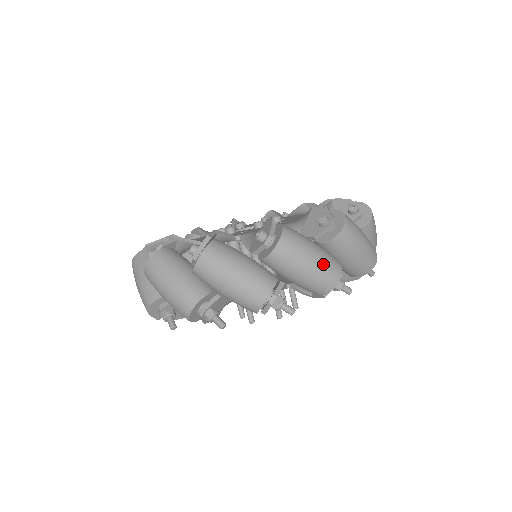
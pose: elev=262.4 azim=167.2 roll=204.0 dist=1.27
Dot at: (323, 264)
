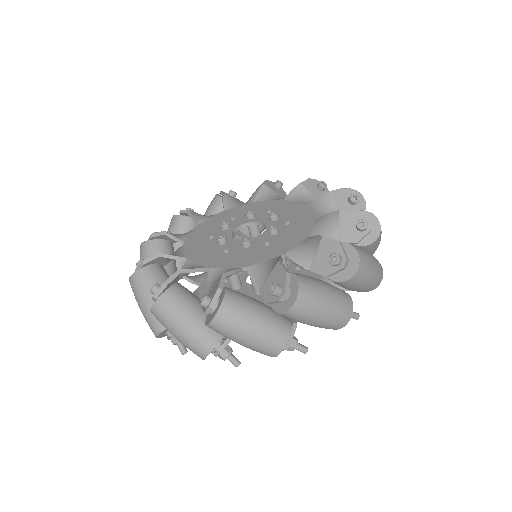
Dot at: (262, 340)
